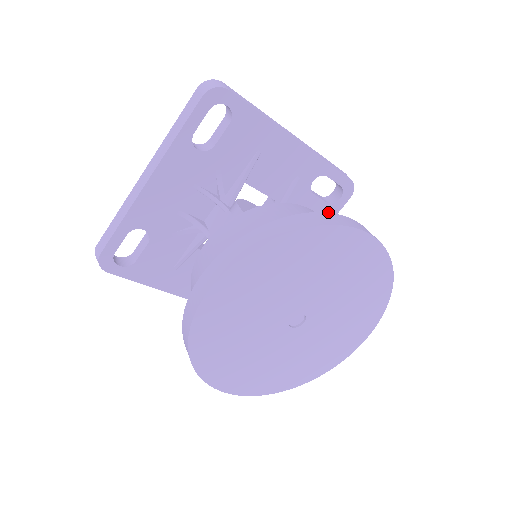
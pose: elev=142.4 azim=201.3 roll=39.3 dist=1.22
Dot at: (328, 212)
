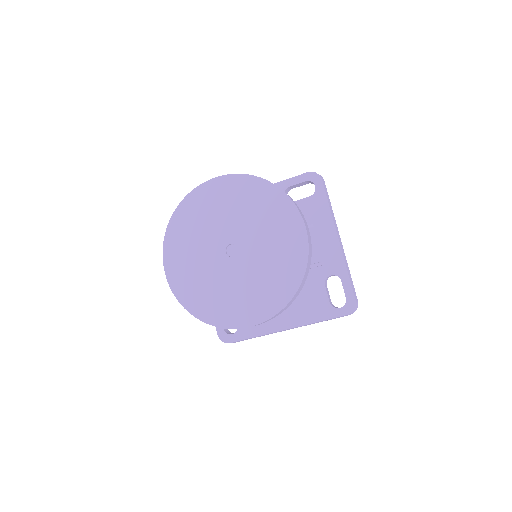
Dot at: (326, 311)
